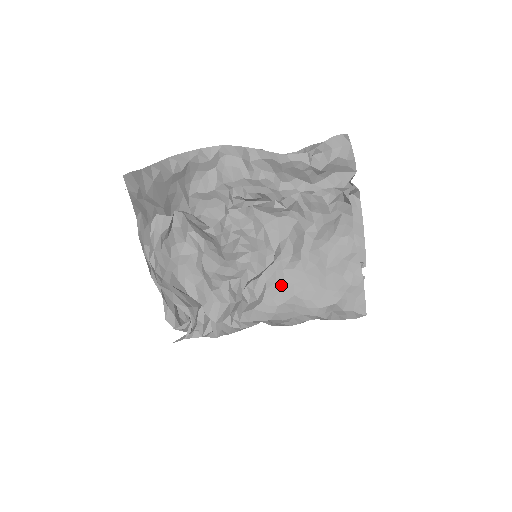
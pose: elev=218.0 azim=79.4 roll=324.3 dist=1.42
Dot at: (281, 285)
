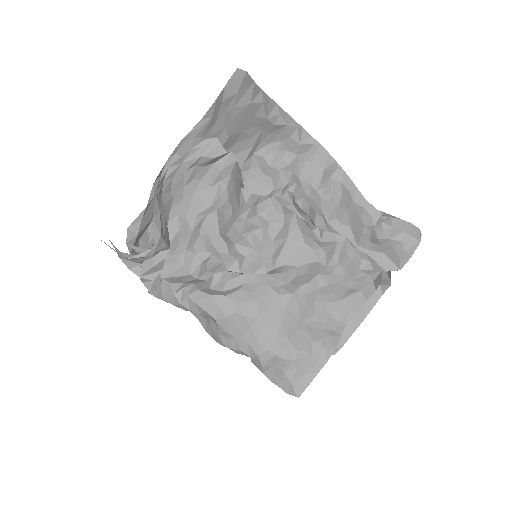
Dot at: (256, 298)
